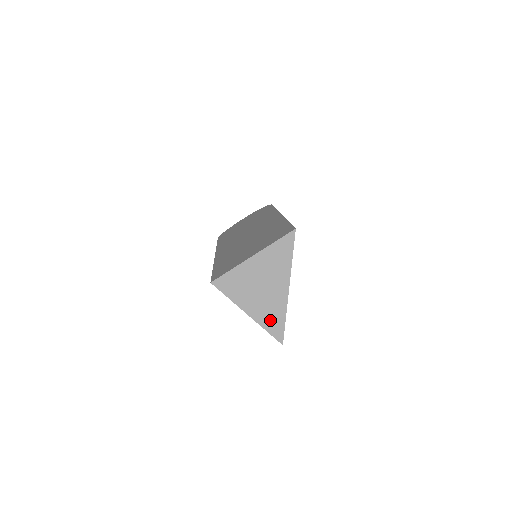
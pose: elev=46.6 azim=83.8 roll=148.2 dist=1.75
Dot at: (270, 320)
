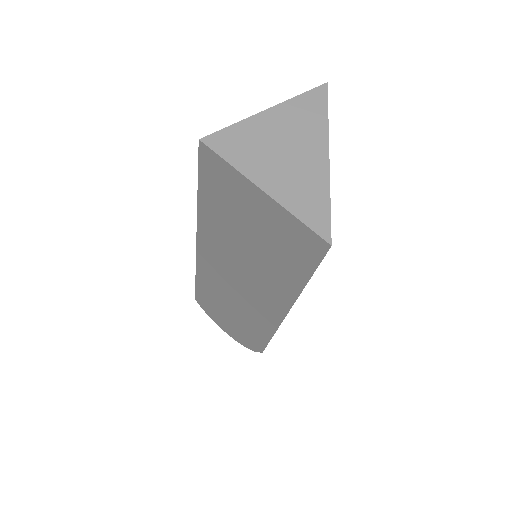
Dot at: (303, 202)
